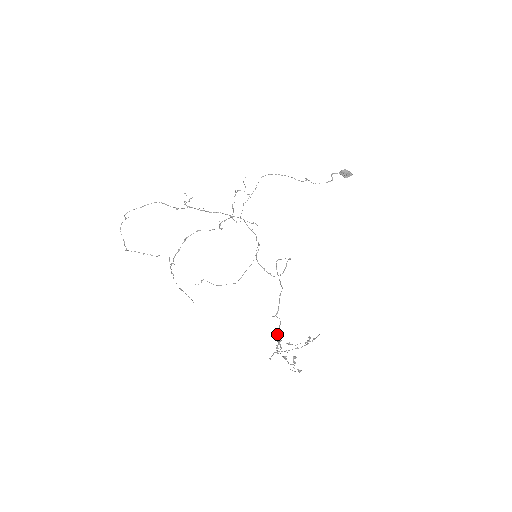
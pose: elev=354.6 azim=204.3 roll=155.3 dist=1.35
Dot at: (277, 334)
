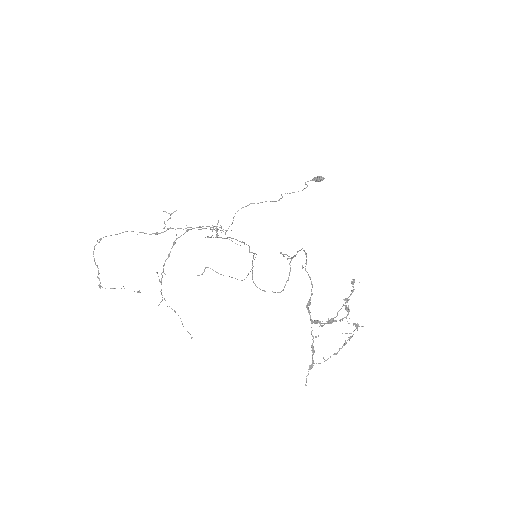
Dot at: (310, 315)
